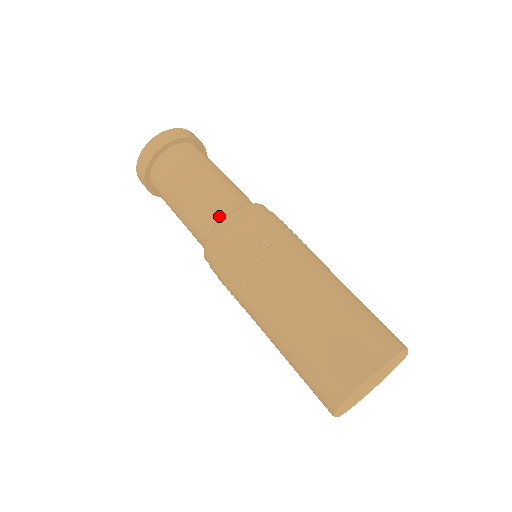
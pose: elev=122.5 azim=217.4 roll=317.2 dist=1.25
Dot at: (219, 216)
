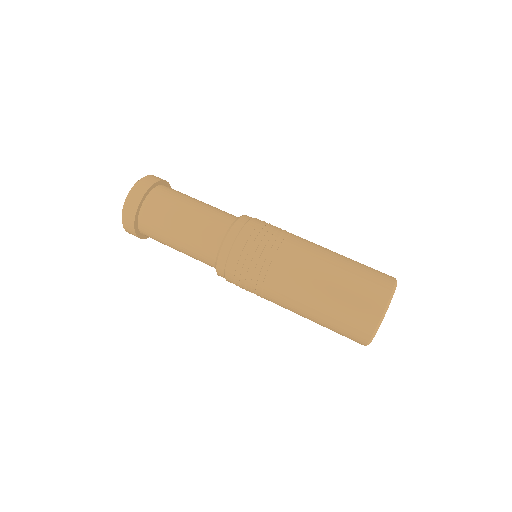
Dot at: (212, 261)
